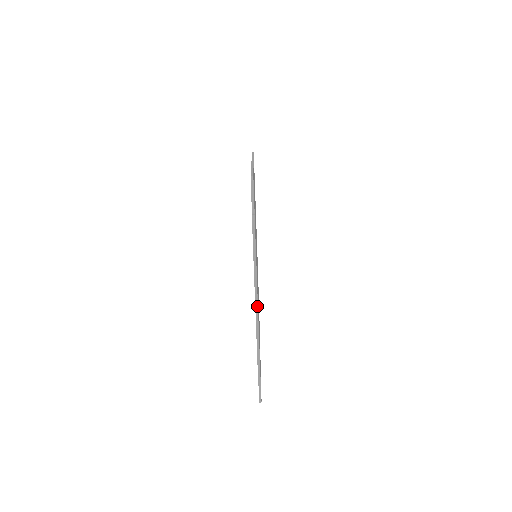
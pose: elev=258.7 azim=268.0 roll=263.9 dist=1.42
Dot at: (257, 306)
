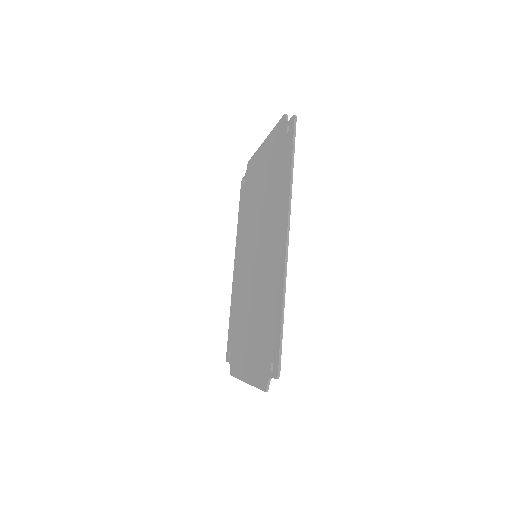
Dot at: occluded
